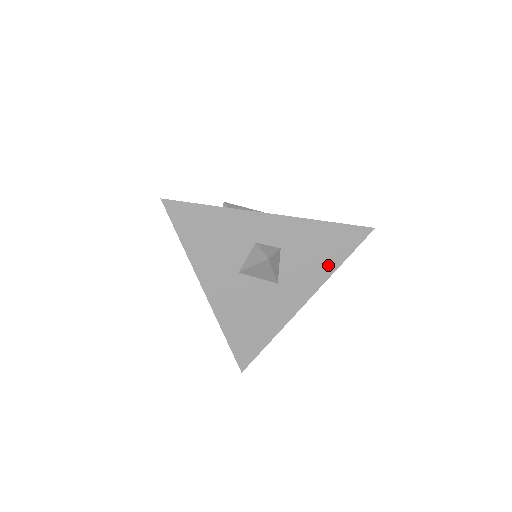
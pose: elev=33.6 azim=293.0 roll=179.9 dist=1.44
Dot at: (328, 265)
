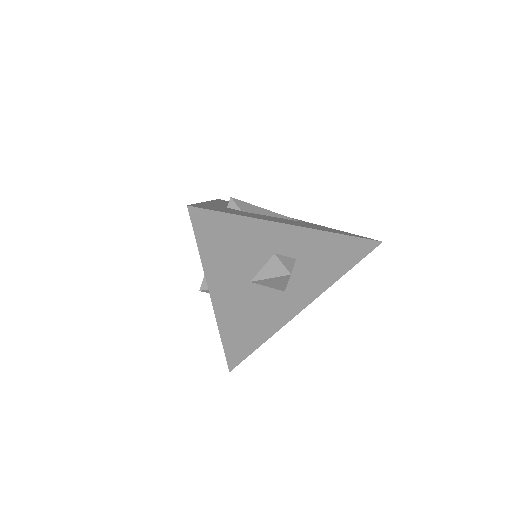
Dot at: (334, 274)
